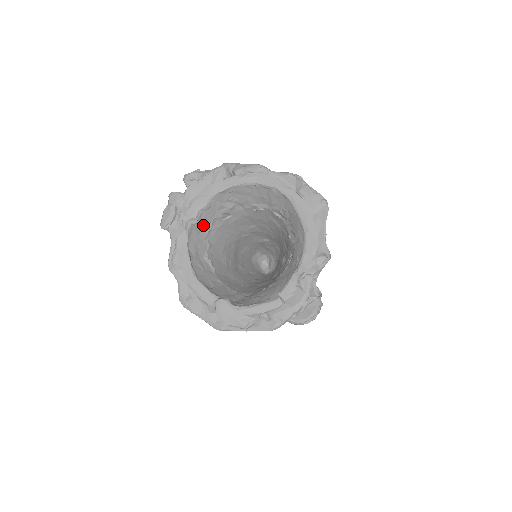
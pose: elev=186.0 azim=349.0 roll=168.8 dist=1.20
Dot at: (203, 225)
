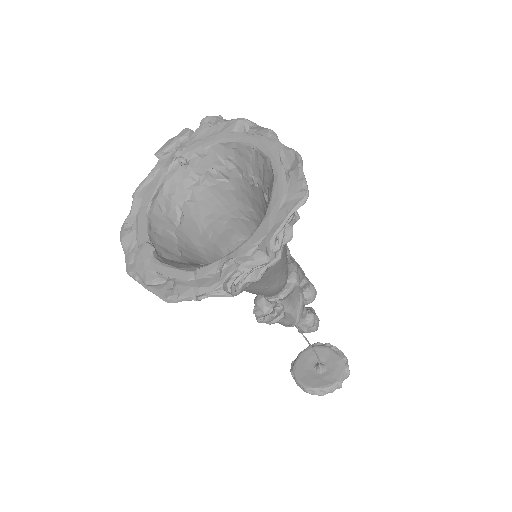
Dot at: (193, 172)
